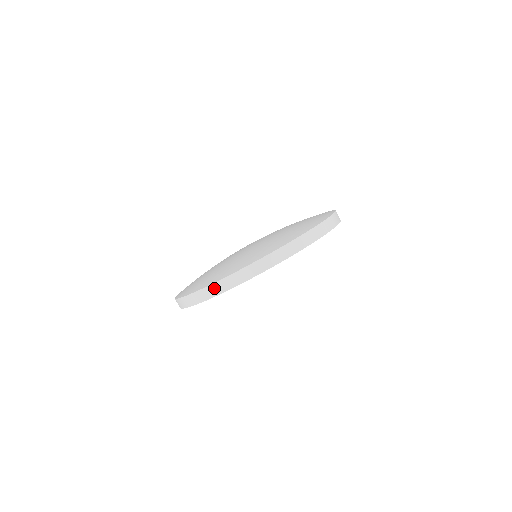
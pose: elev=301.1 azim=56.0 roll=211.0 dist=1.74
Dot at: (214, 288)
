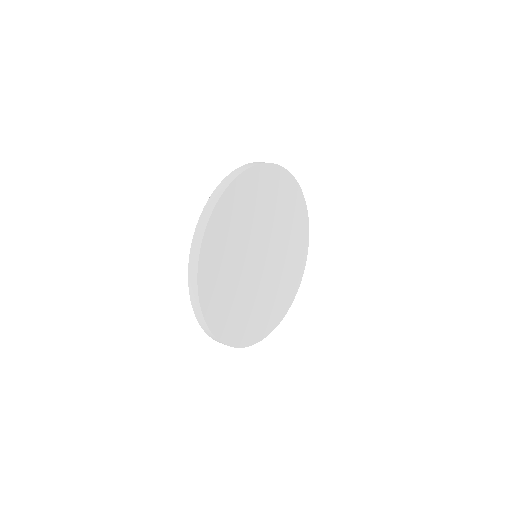
Dot at: (206, 210)
